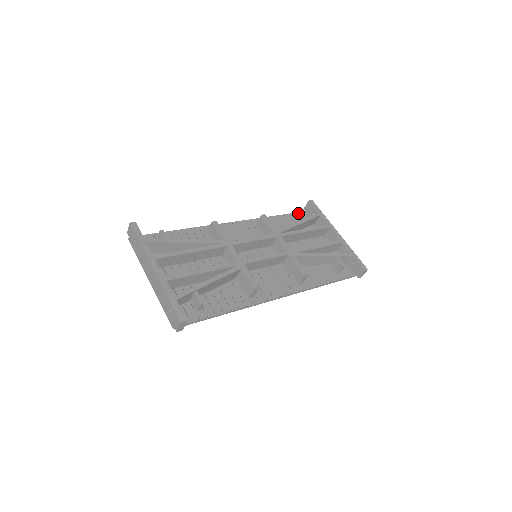
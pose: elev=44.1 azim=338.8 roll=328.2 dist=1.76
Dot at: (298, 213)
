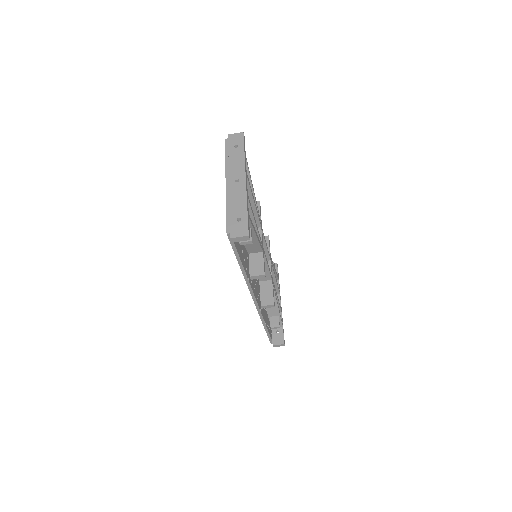
Dot at: occluded
